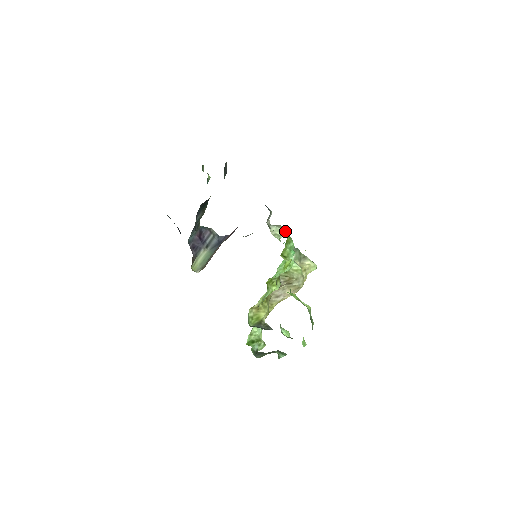
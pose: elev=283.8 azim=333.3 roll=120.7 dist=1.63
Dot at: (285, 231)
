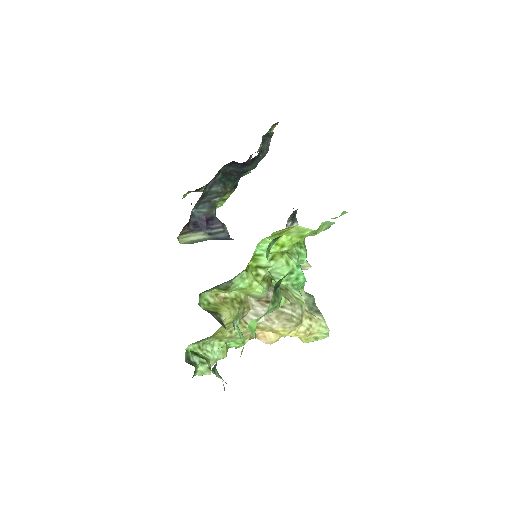
Dot at: (306, 261)
